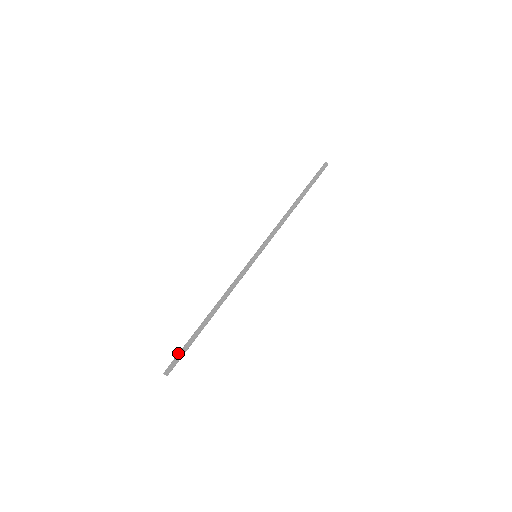
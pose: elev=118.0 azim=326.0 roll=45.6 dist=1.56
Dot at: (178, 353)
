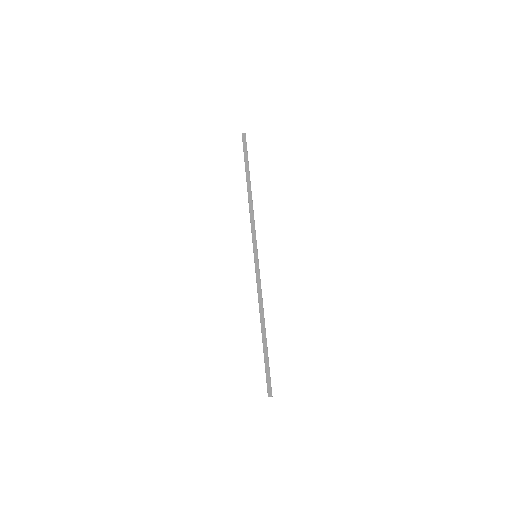
Dot at: (266, 375)
